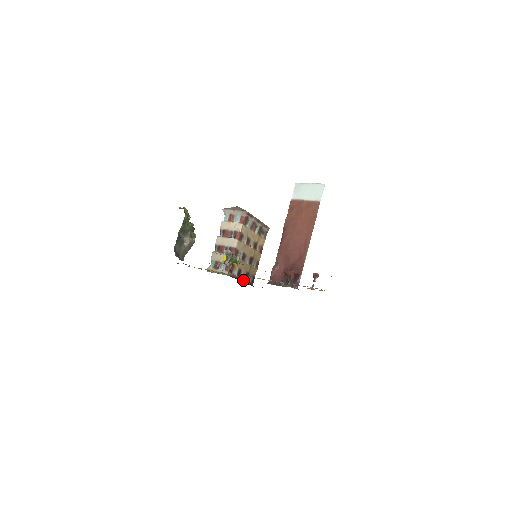
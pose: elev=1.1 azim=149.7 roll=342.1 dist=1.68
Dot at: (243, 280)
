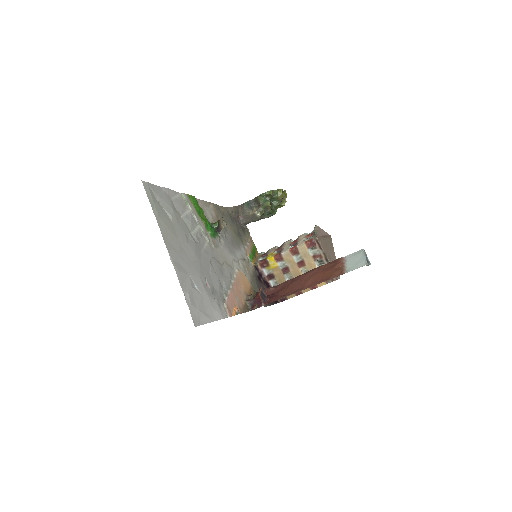
Dot at: (270, 286)
